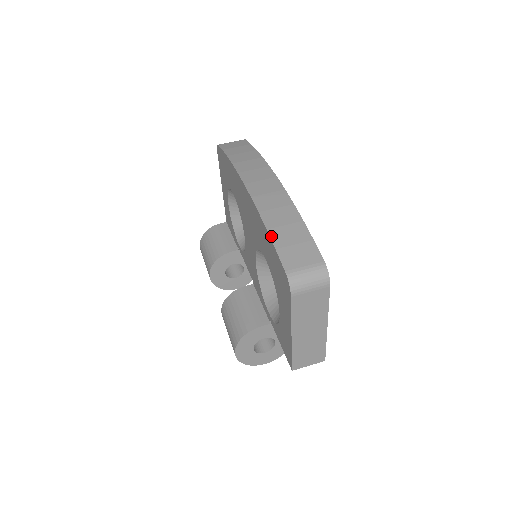
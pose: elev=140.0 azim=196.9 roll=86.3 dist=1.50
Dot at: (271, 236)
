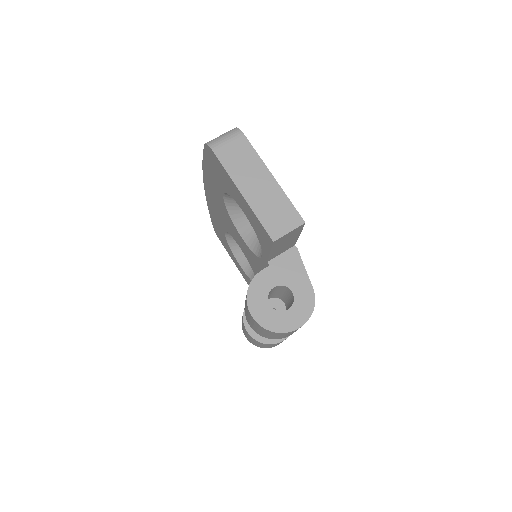
Dot at: (203, 157)
